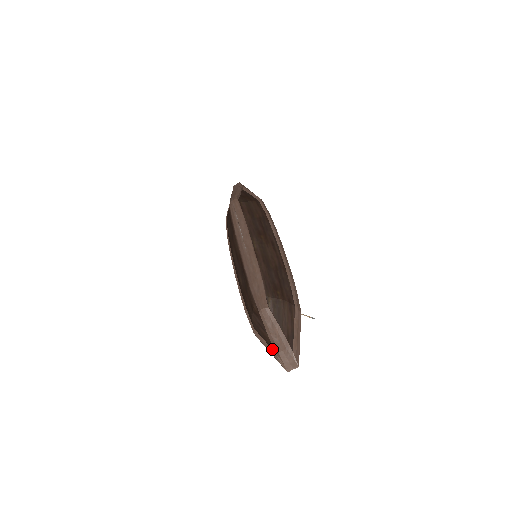
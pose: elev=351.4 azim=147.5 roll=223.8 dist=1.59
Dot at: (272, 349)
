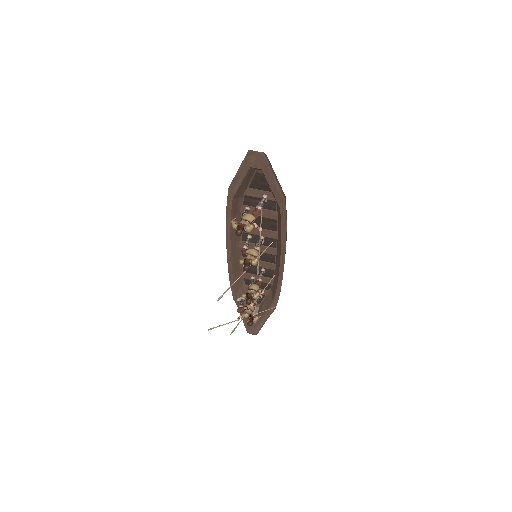
Dot at: occluded
